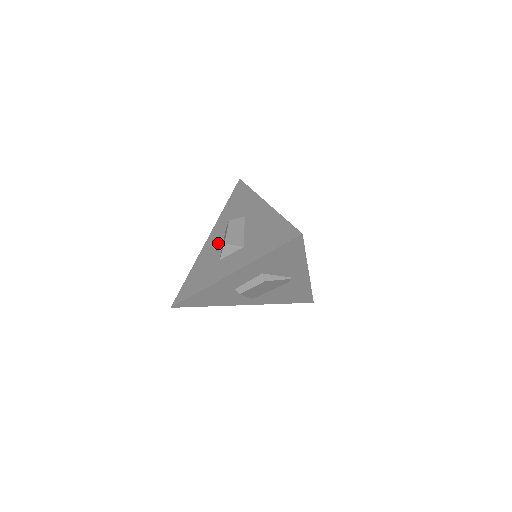
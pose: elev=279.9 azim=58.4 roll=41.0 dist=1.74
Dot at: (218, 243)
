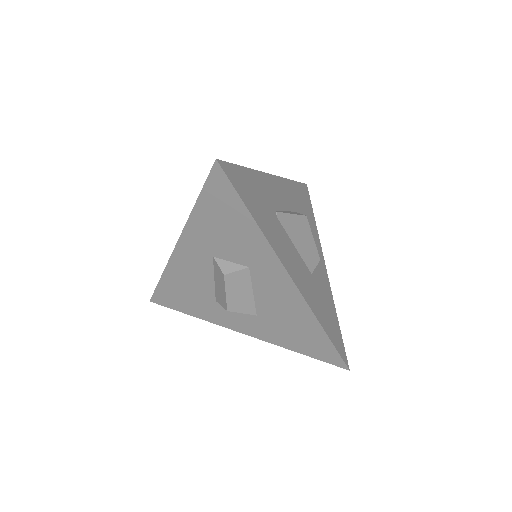
Dot at: (204, 273)
